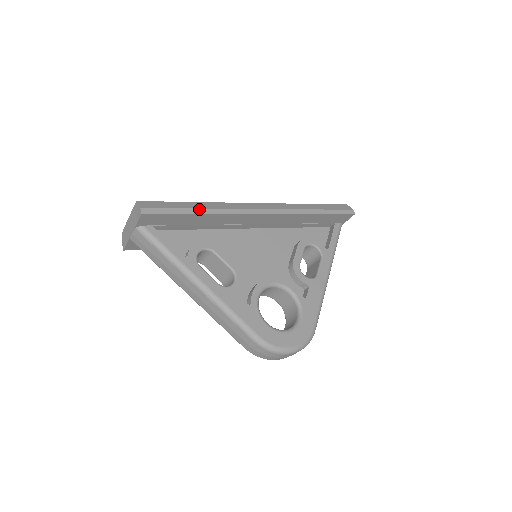
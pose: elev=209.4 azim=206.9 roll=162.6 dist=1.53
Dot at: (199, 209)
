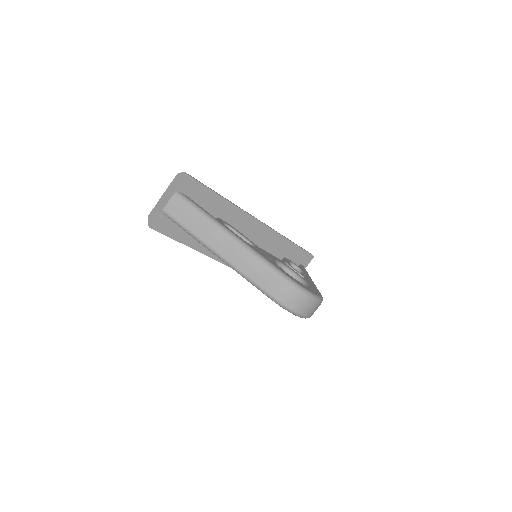
Dot at: occluded
